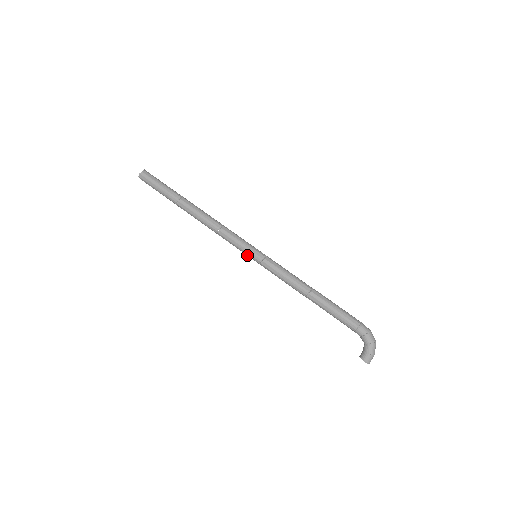
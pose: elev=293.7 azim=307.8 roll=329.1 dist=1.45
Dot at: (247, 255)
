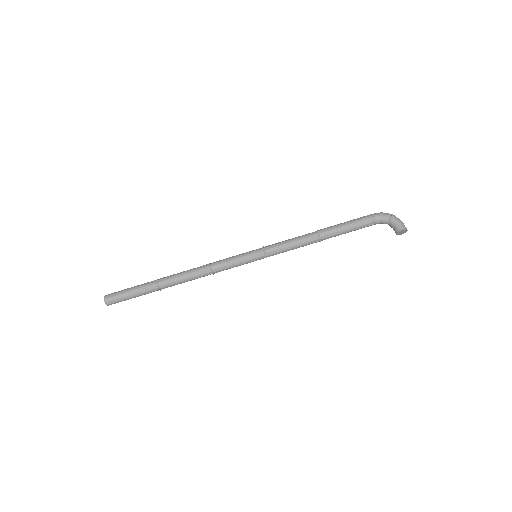
Dot at: (249, 261)
